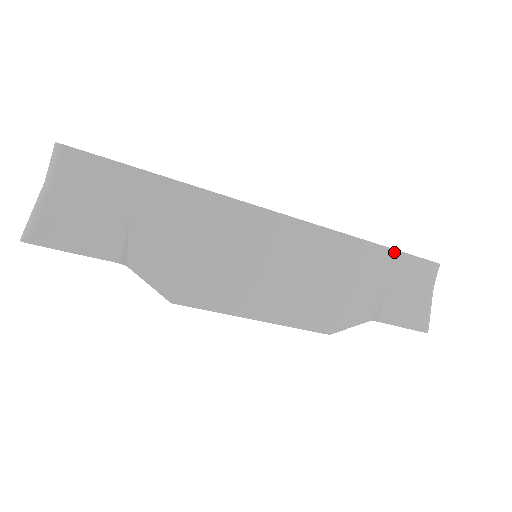
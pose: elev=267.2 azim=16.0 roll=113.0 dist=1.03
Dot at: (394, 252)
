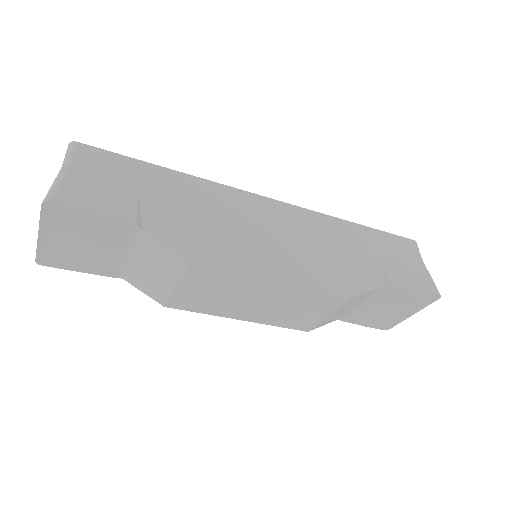
Dot at: (373, 230)
